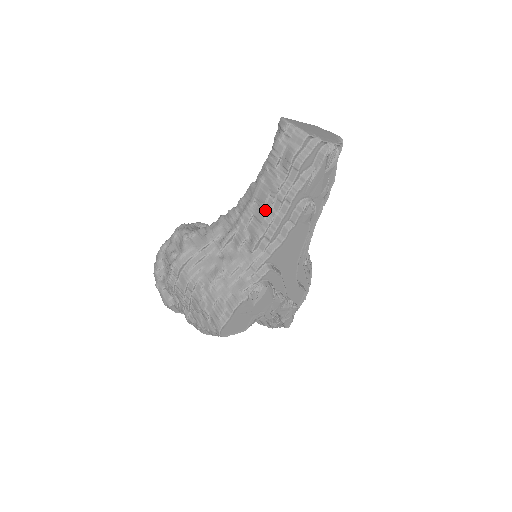
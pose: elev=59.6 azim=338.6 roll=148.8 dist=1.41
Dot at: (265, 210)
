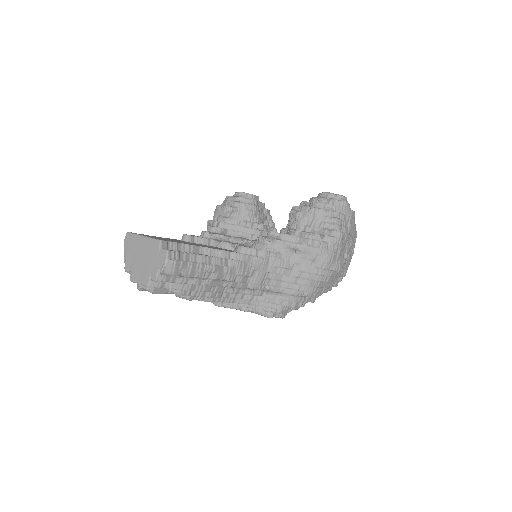
Dot at: occluded
